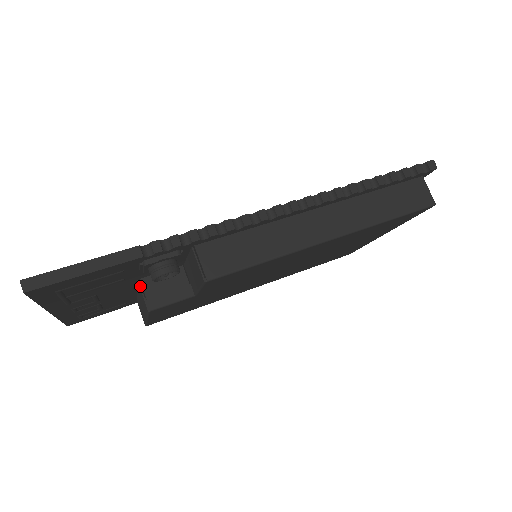
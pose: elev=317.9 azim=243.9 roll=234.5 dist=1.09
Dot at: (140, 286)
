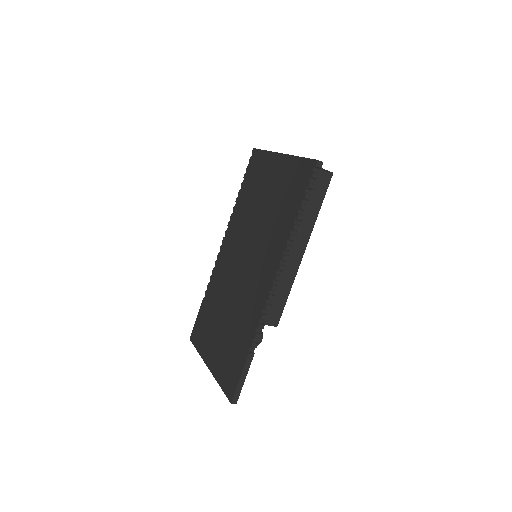
Dot at: occluded
